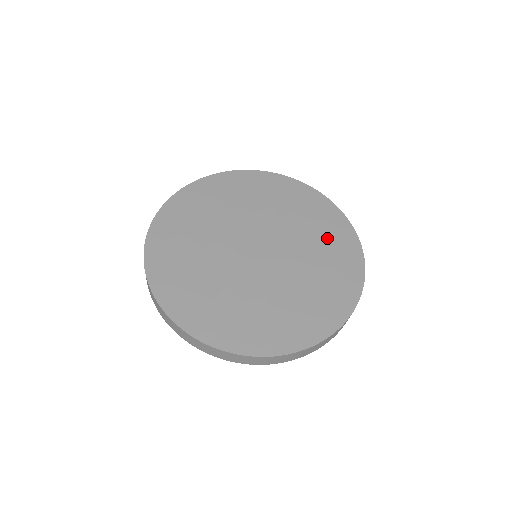
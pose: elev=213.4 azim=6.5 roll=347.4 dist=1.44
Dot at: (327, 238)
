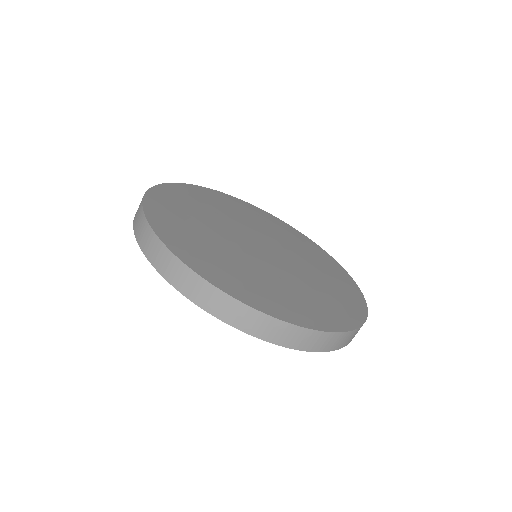
Dot at: (334, 281)
